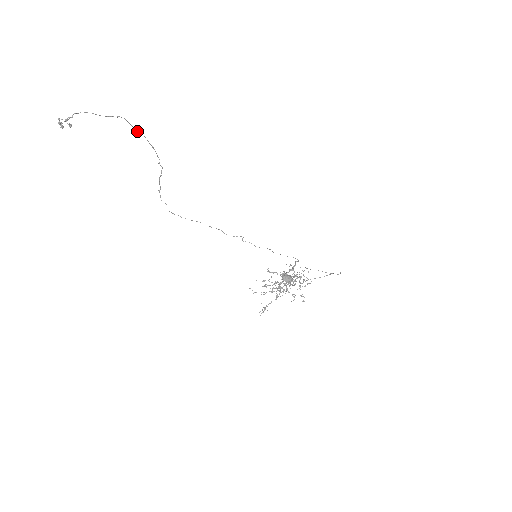
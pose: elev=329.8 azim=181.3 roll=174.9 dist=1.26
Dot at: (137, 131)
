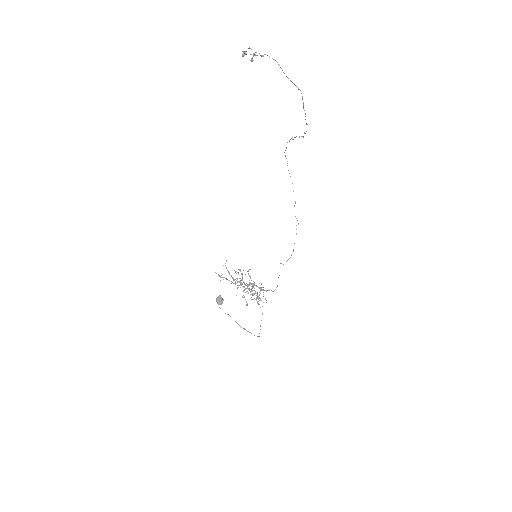
Dot at: occluded
